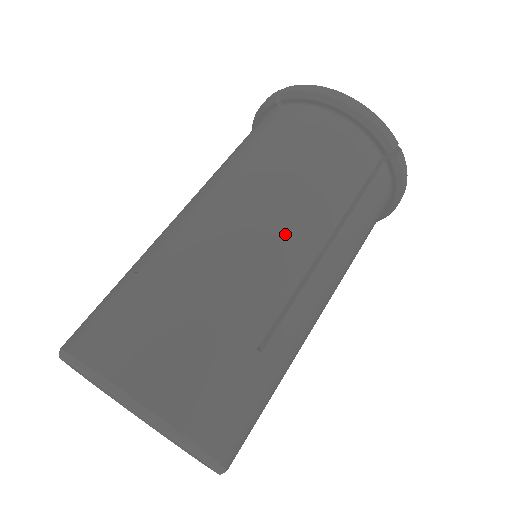
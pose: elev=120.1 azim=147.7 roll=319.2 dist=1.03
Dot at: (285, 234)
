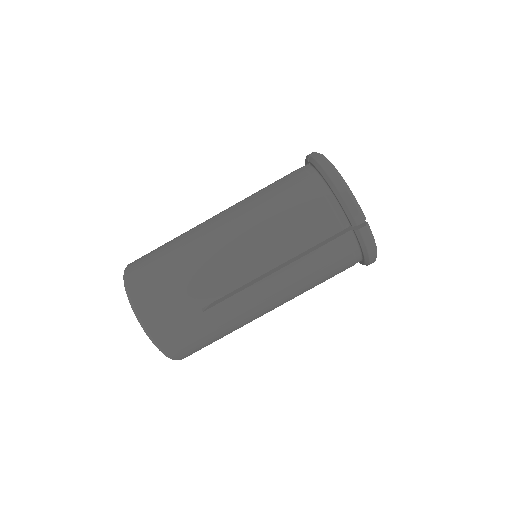
Dot at: occluded
